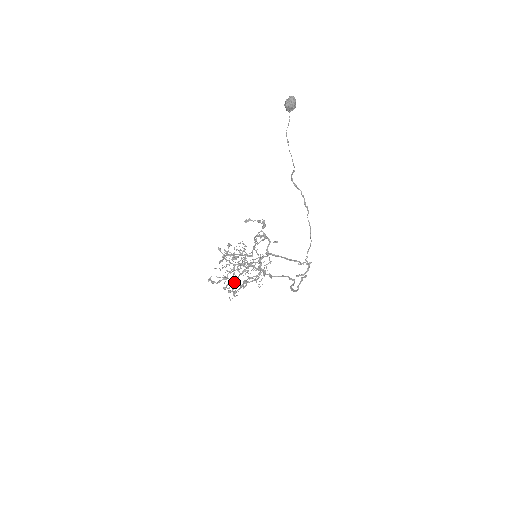
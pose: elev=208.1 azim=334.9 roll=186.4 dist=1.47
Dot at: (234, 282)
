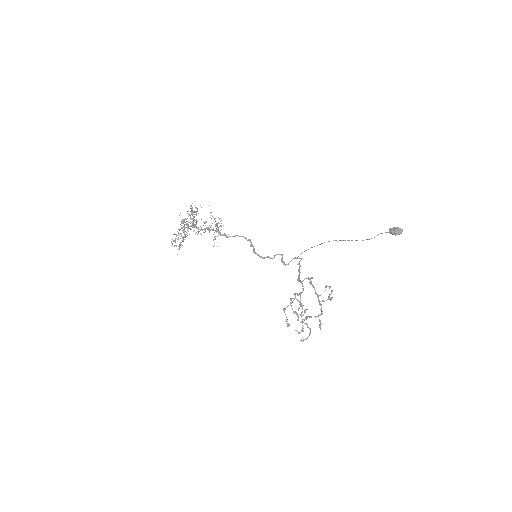
Dot at: (183, 241)
